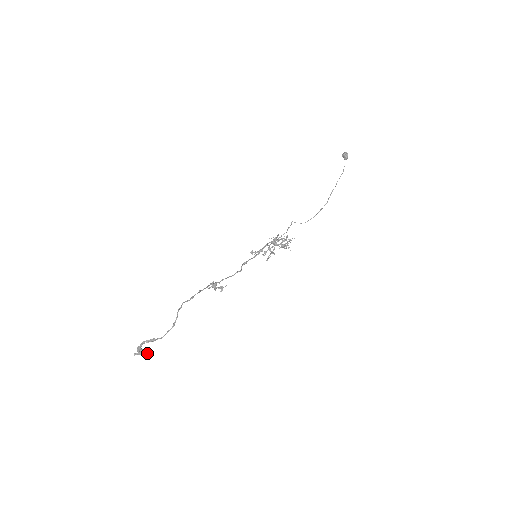
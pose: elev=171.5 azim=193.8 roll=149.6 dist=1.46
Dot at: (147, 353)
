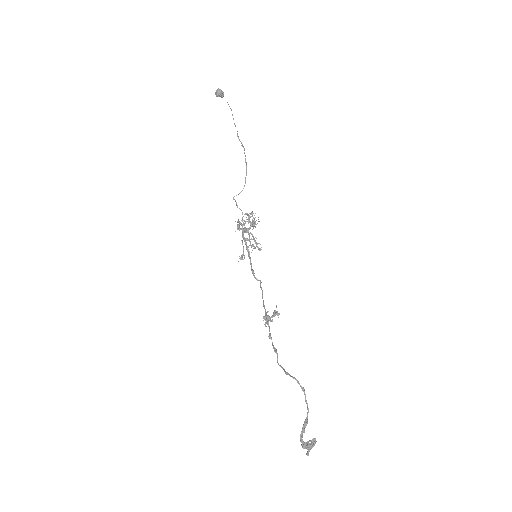
Dot at: (314, 439)
